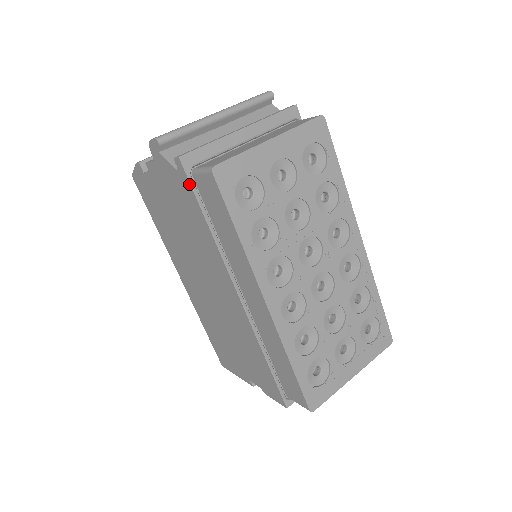
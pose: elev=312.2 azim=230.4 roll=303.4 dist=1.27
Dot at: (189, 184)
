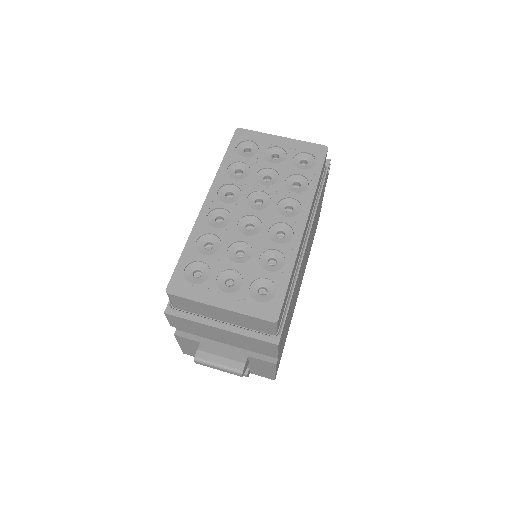
Dot at: occluded
